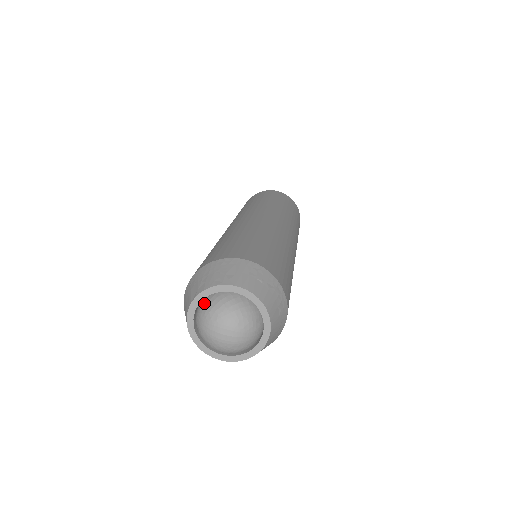
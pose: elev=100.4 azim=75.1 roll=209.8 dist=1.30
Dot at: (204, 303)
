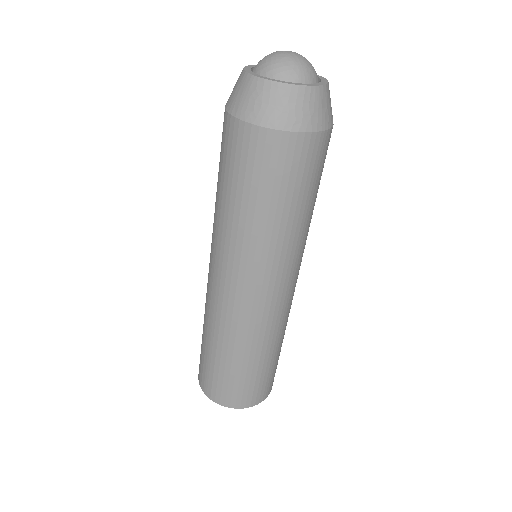
Dot at: occluded
